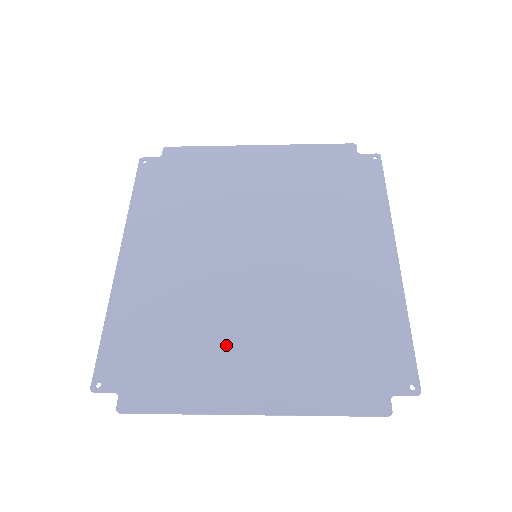
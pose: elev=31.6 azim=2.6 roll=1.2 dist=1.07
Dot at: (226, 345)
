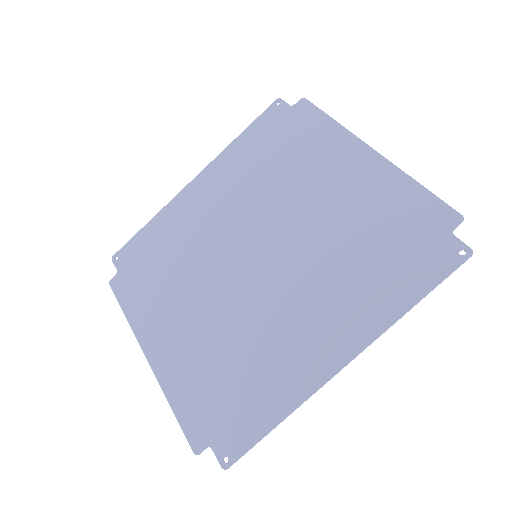
Dot at: (177, 301)
